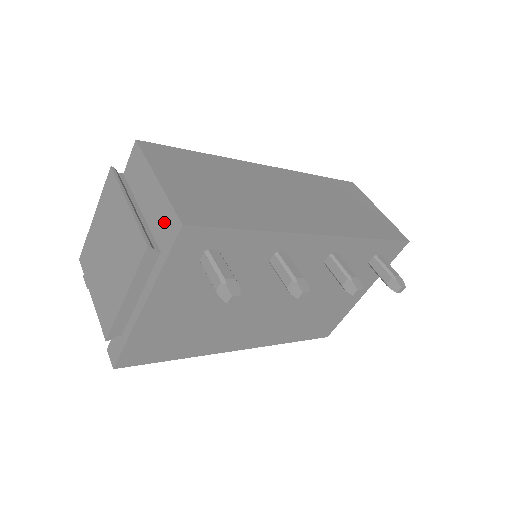
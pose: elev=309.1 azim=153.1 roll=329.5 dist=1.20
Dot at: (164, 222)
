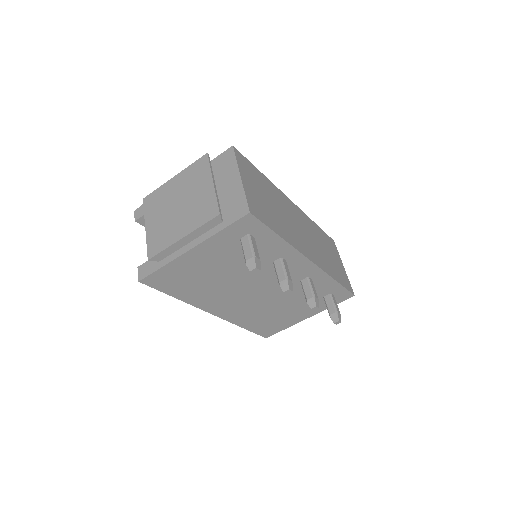
Dot at: (235, 205)
